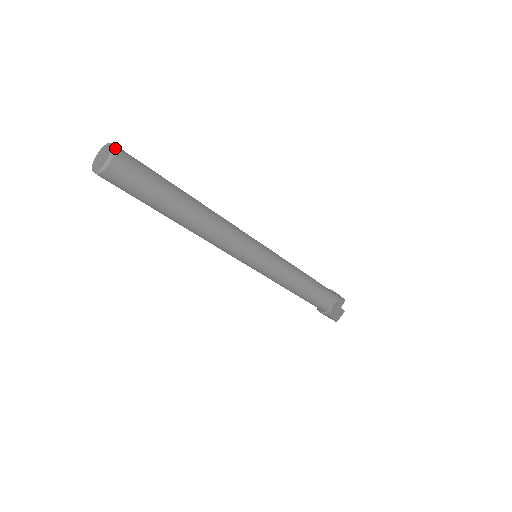
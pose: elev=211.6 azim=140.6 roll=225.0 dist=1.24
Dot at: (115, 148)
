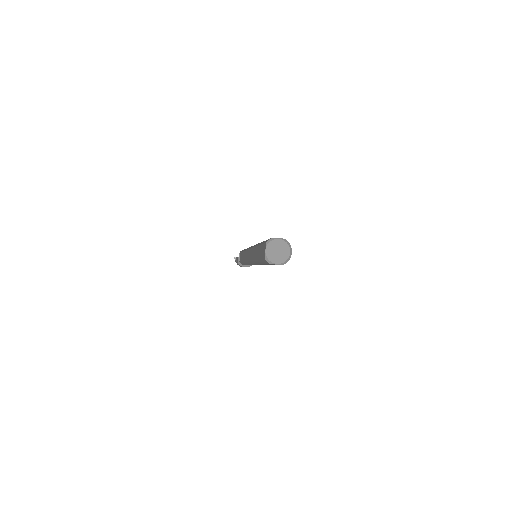
Dot at: (287, 241)
